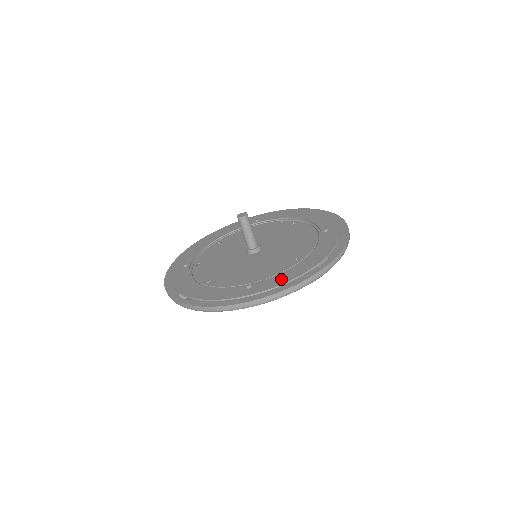
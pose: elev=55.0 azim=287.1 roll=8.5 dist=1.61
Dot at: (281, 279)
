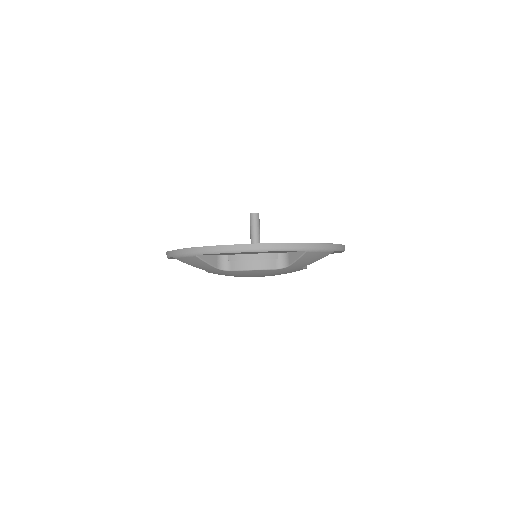
Dot at: occluded
